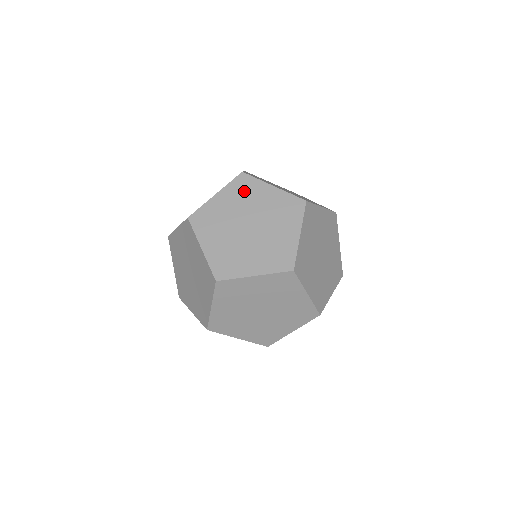
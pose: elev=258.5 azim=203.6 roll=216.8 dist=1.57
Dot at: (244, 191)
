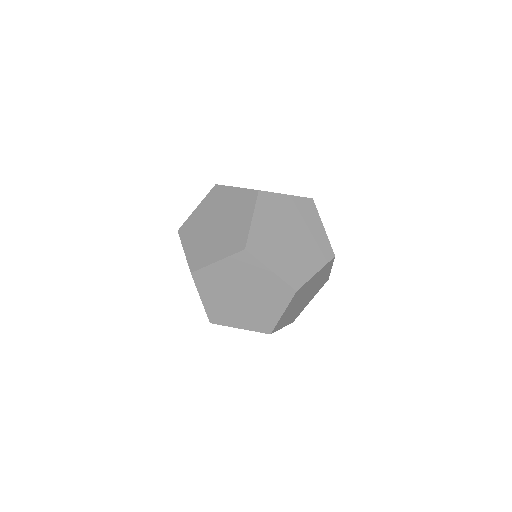
Dot at: (305, 211)
